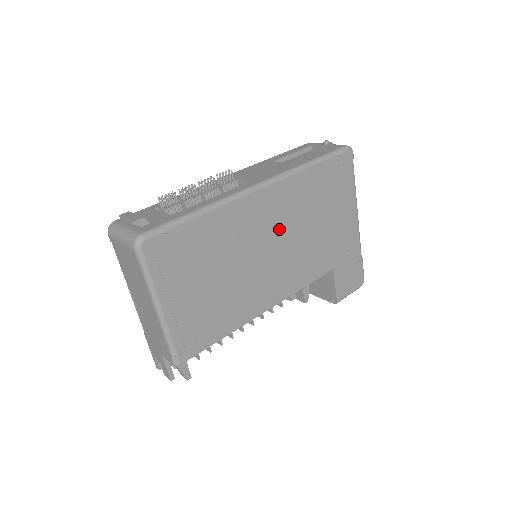
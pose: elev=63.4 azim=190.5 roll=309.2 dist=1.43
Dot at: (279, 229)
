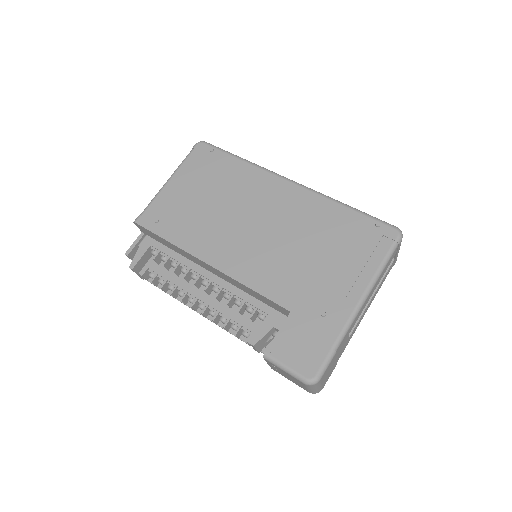
Dot at: (276, 219)
